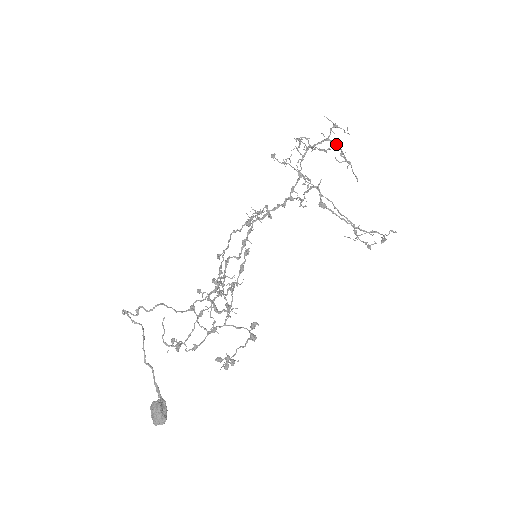
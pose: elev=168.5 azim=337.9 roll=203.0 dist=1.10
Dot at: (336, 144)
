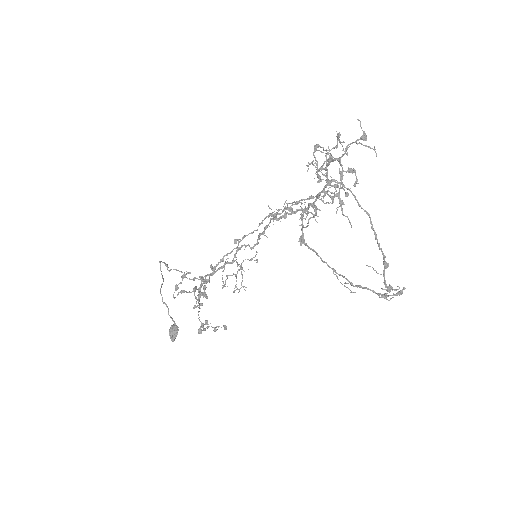
Dot at: (343, 171)
